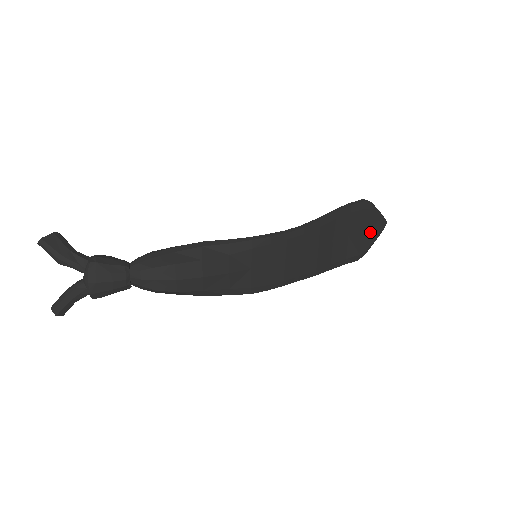
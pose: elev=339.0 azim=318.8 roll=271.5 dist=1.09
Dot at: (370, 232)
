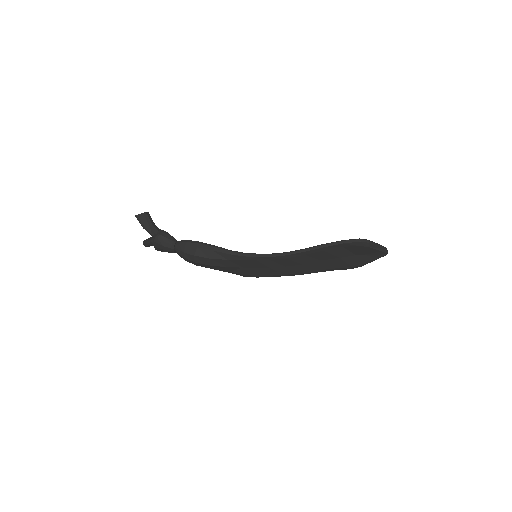
Dot at: (367, 256)
